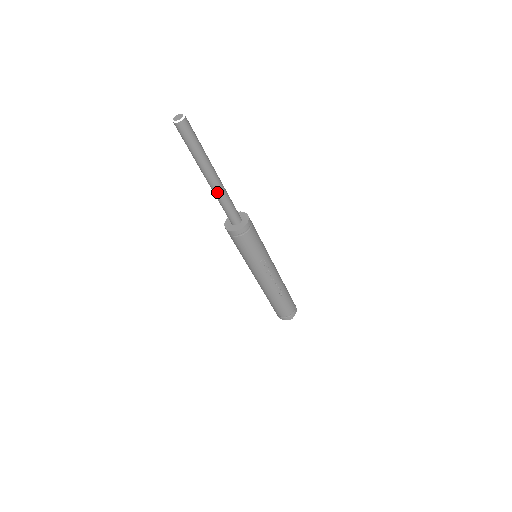
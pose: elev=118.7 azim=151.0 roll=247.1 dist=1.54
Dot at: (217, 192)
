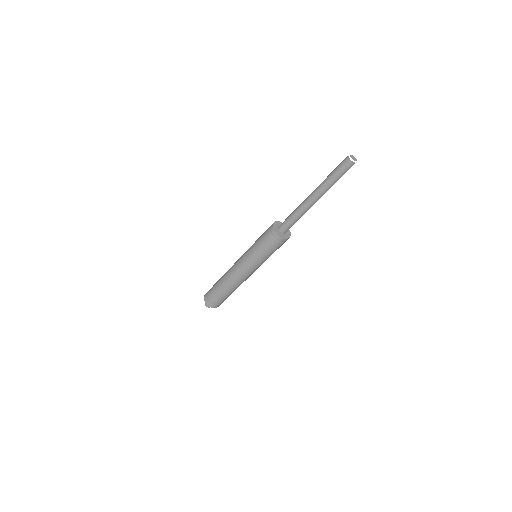
Dot at: occluded
